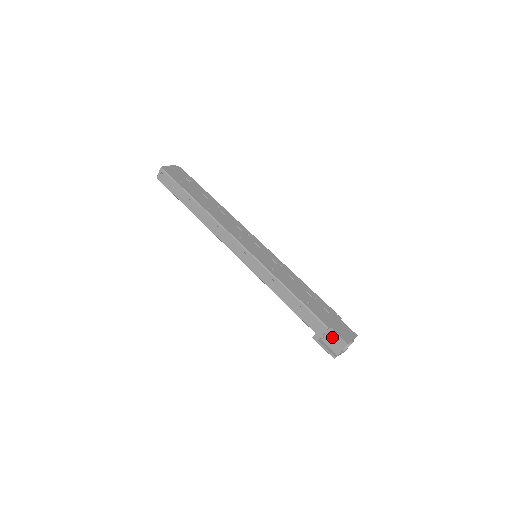
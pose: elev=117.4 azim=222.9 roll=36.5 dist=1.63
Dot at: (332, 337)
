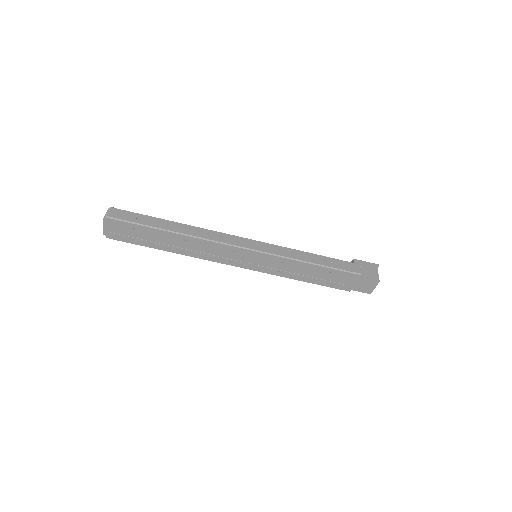
Dot at: occluded
